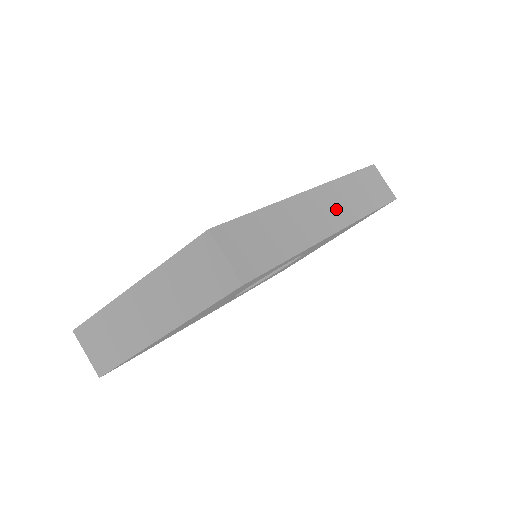
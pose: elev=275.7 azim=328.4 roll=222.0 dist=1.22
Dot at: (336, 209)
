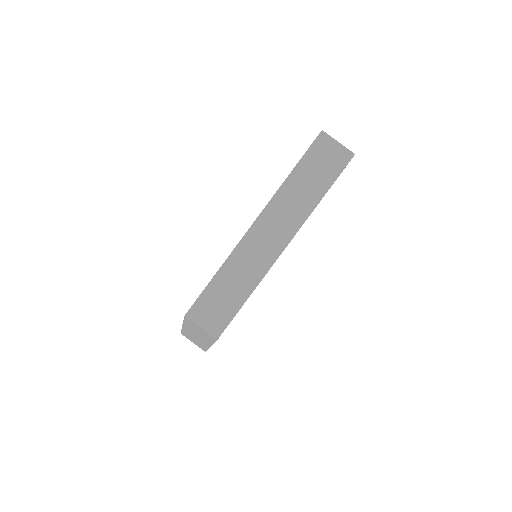
Dot at: (282, 224)
